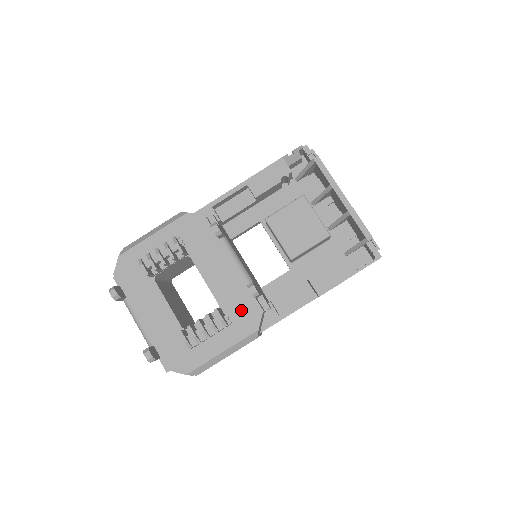
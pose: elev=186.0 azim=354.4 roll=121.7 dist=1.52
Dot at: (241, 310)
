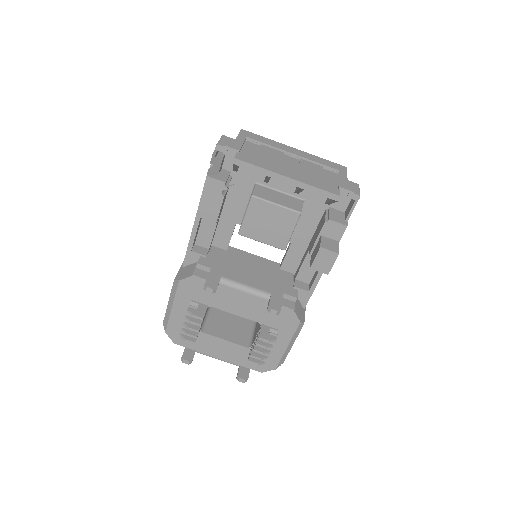
Dot at: (277, 318)
